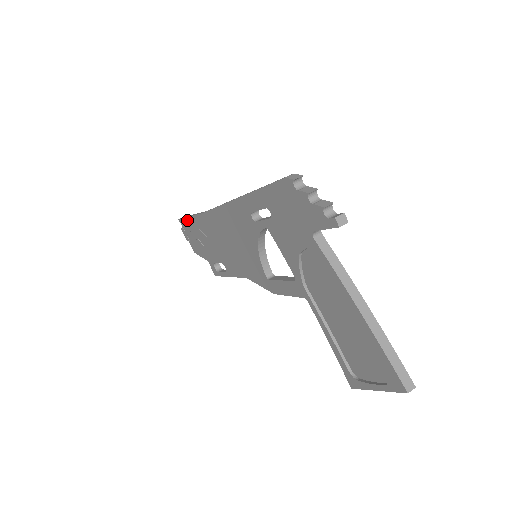
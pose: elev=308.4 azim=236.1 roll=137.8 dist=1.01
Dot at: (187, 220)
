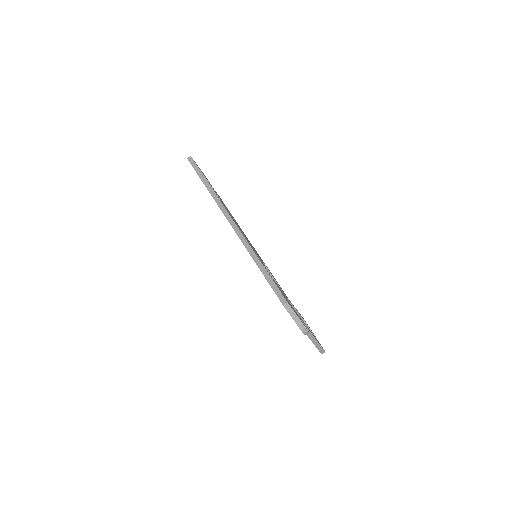
Dot at: (198, 175)
